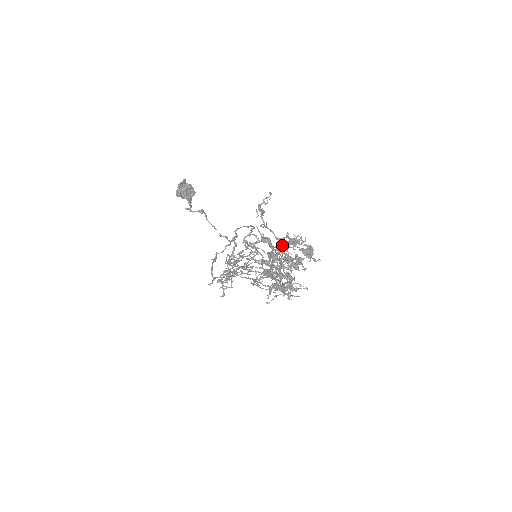
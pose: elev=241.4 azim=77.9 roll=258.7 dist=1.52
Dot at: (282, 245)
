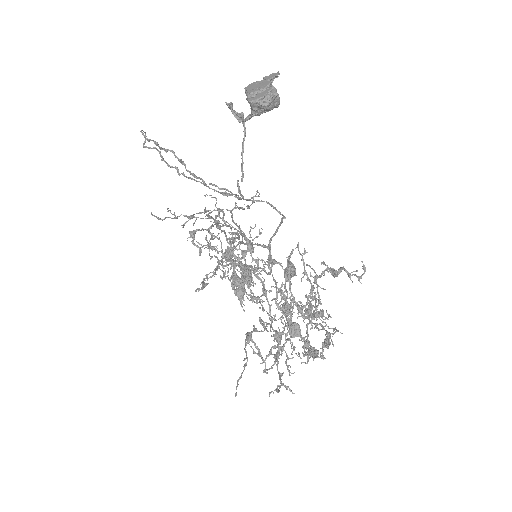
Dot at: (306, 305)
